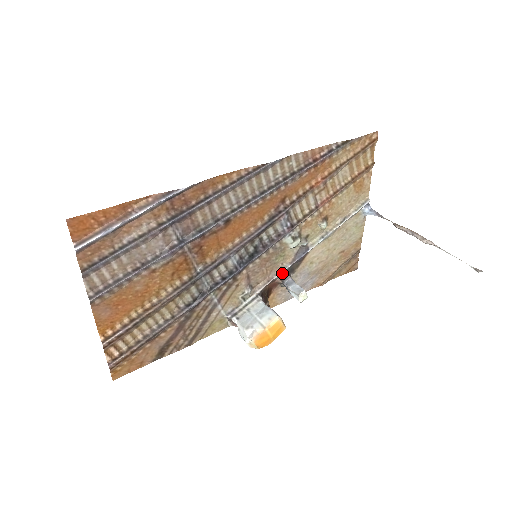
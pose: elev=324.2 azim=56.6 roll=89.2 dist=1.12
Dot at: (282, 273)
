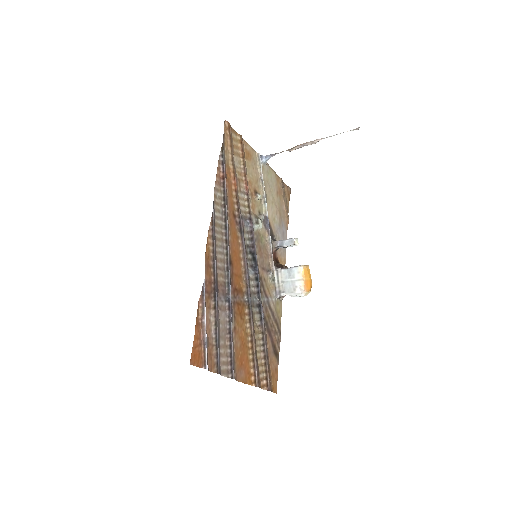
Dot at: (271, 244)
